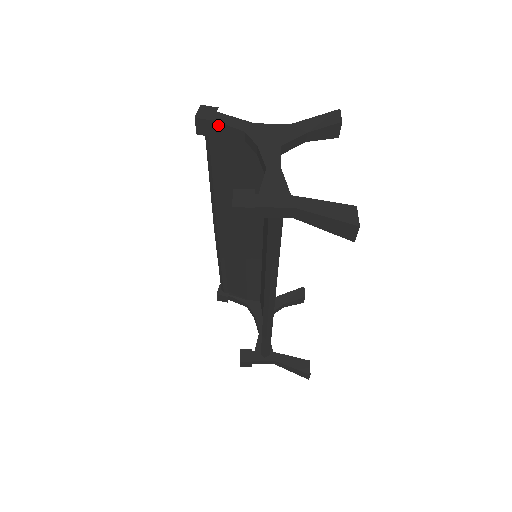
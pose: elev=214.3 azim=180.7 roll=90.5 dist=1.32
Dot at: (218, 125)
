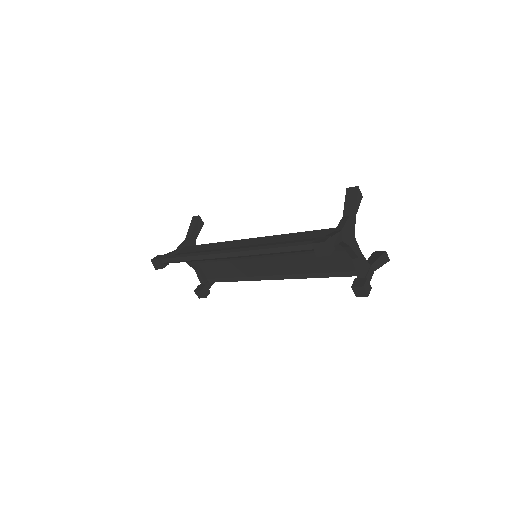
Dot at: occluded
